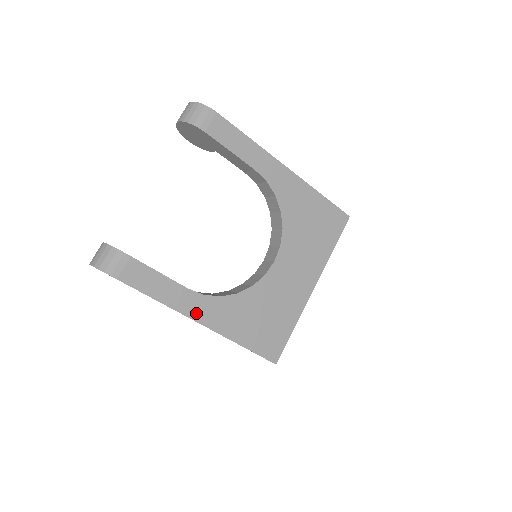
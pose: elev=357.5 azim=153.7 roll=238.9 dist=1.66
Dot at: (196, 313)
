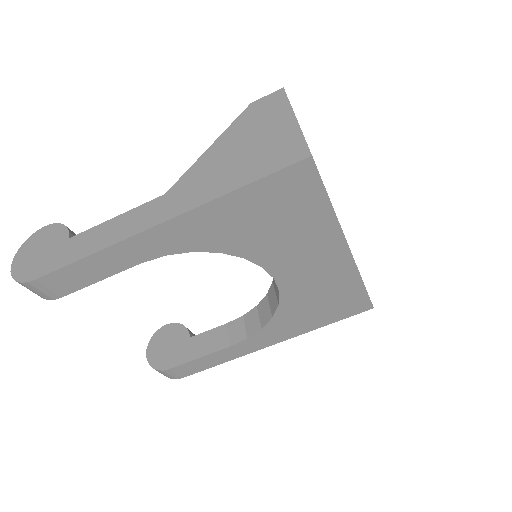
Dot at: (258, 346)
